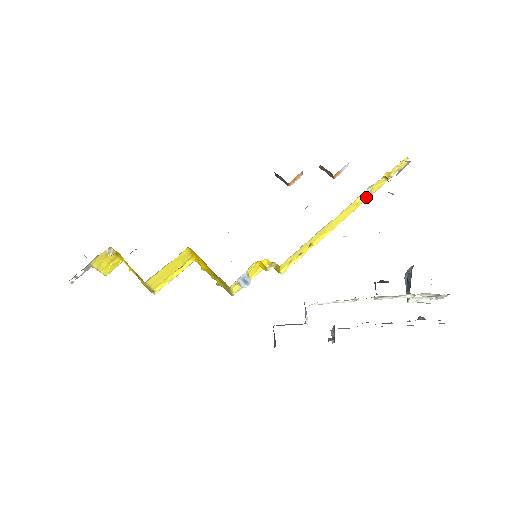
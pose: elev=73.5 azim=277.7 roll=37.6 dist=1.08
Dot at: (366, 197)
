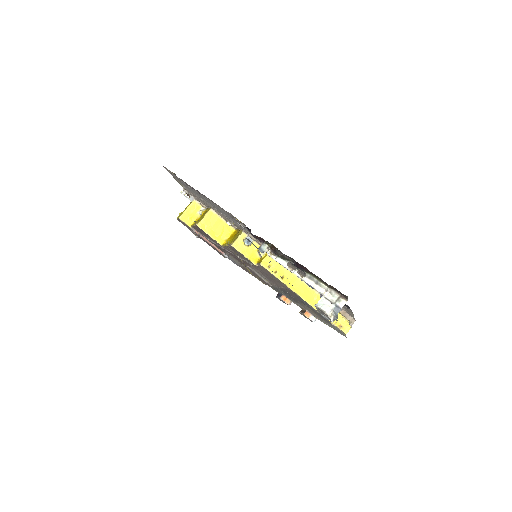
Dot at: occluded
